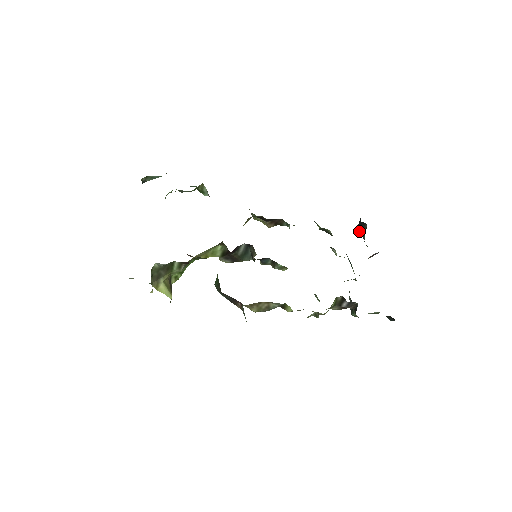
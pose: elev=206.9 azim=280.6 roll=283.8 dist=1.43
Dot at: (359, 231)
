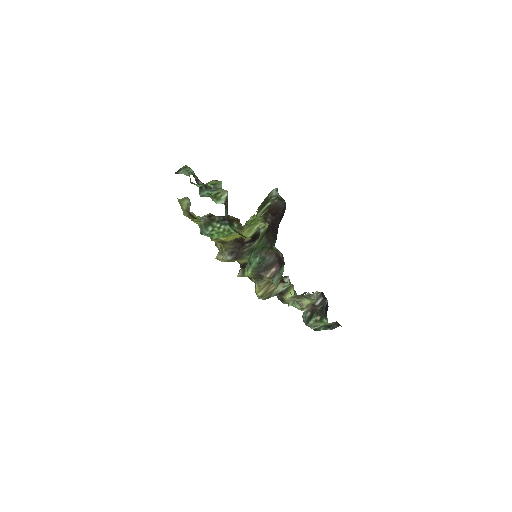
Dot at: occluded
